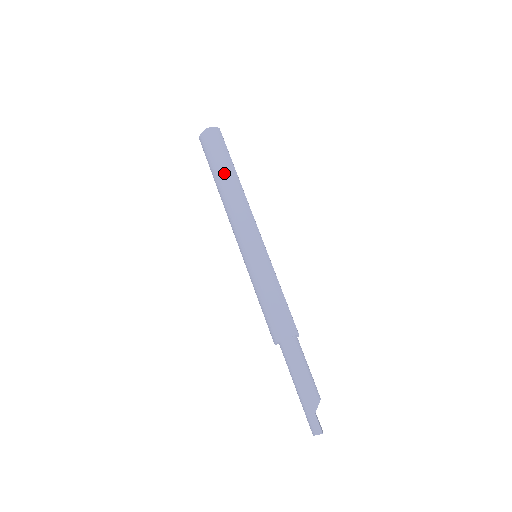
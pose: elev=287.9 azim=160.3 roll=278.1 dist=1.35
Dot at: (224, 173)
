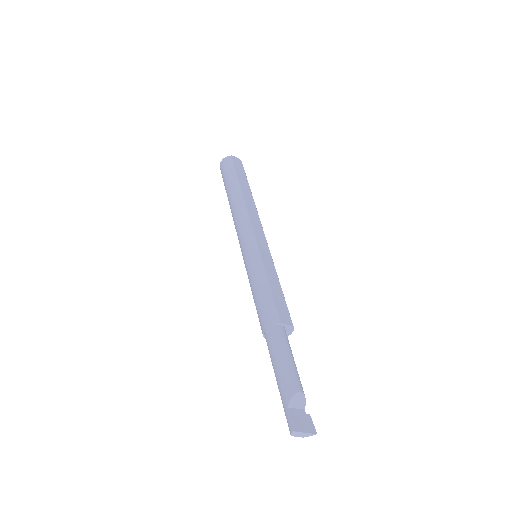
Dot at: (229, 191)
